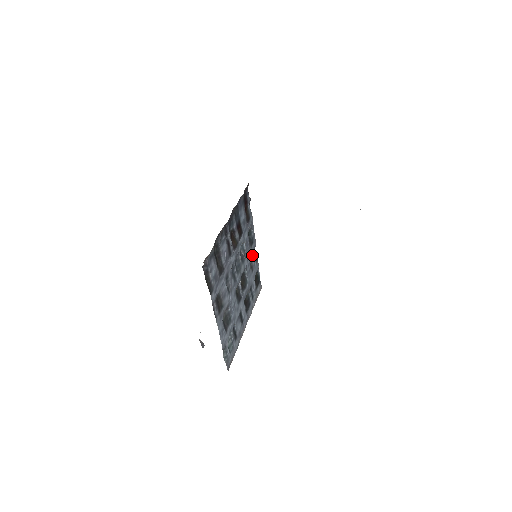
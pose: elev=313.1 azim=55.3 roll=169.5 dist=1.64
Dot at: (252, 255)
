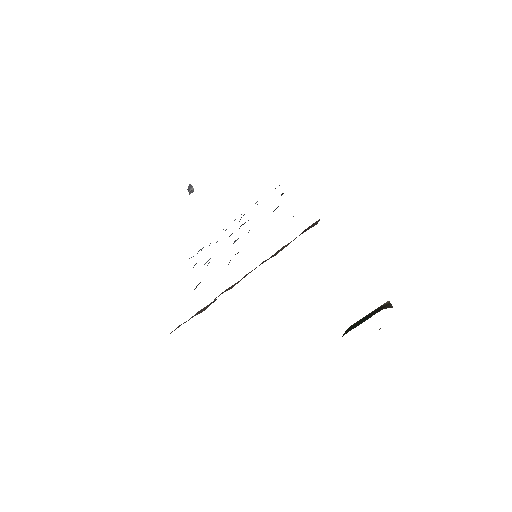
Dot at: occluded
